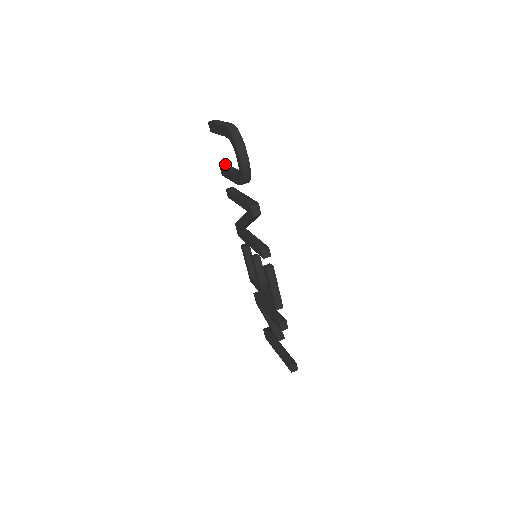
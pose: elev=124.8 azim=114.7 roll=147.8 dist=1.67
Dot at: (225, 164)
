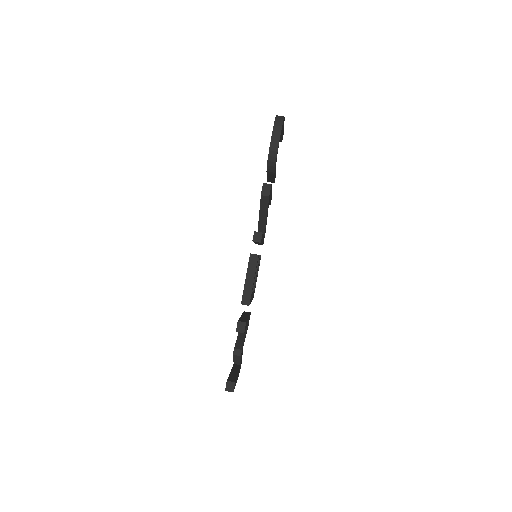
Dot at: occluded
